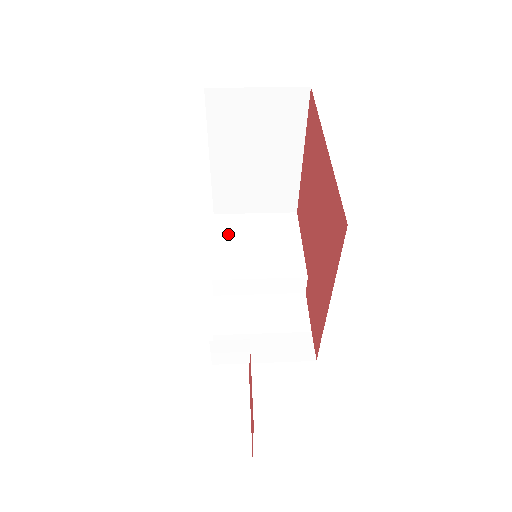
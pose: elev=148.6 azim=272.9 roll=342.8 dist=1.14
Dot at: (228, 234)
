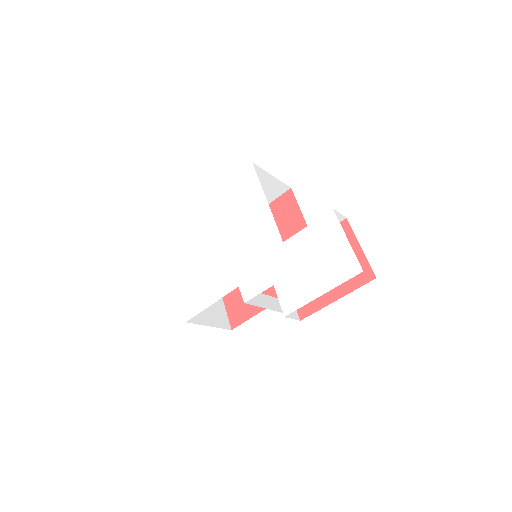
Dot at: occluded
